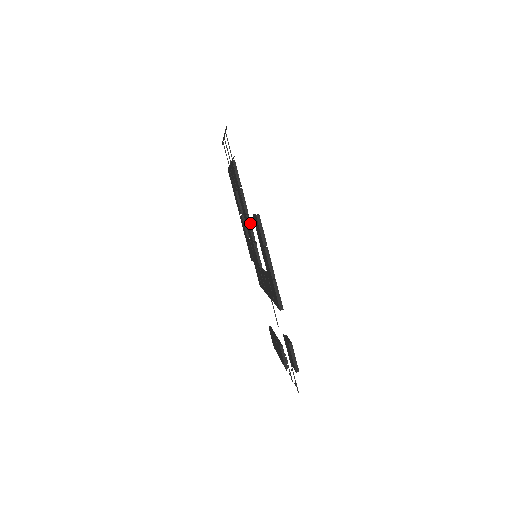
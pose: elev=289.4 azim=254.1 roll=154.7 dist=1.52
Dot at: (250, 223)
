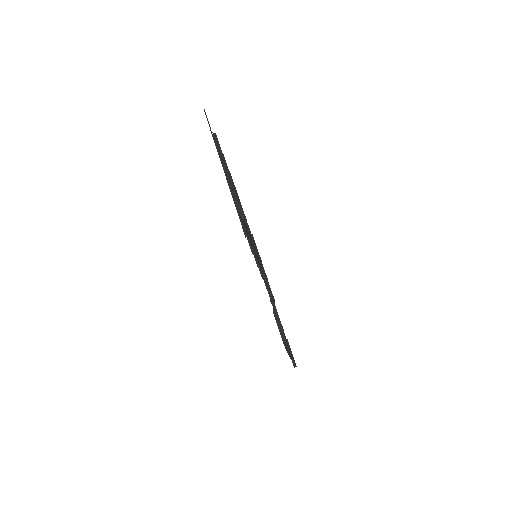
Dot at: (256, 252)
